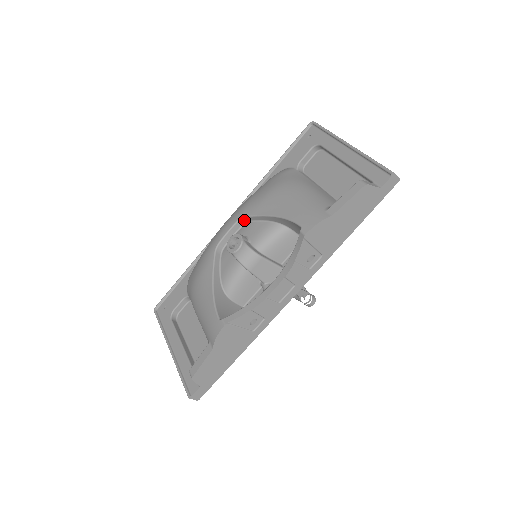
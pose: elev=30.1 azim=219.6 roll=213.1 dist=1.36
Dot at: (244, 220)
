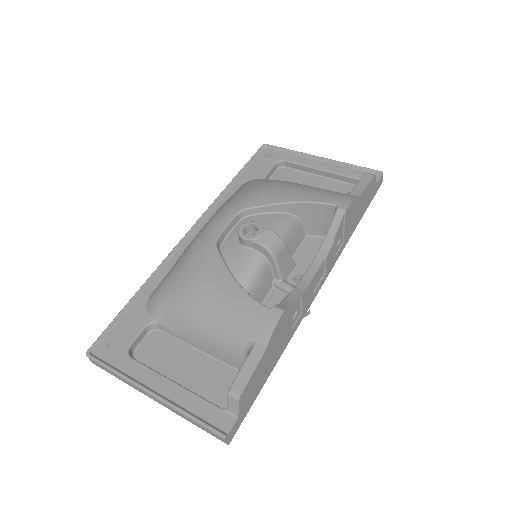
Dot at: (243, 214)
